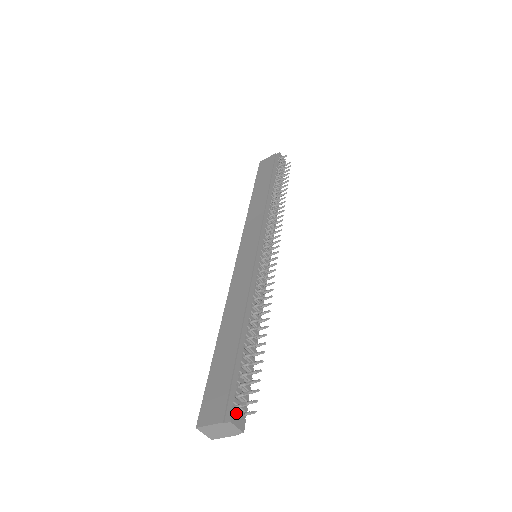
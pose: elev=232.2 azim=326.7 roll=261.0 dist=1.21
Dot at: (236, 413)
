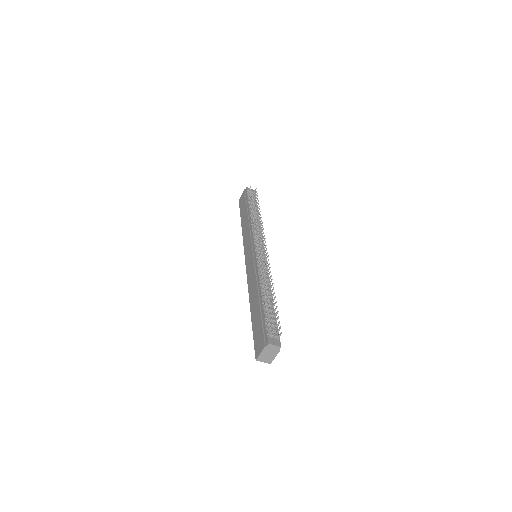
Dot at: (271, 339)
